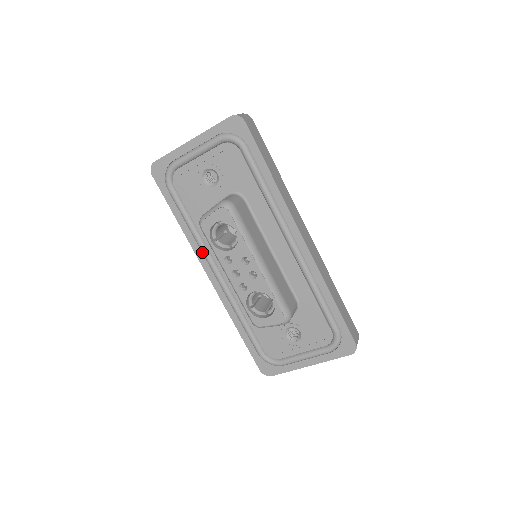
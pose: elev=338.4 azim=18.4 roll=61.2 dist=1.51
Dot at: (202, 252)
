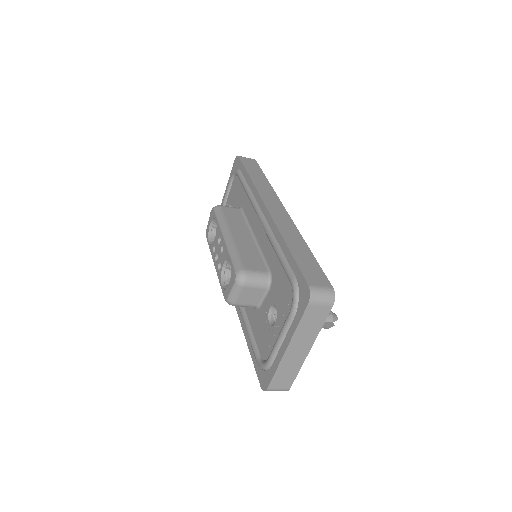
Dot at: occluded
